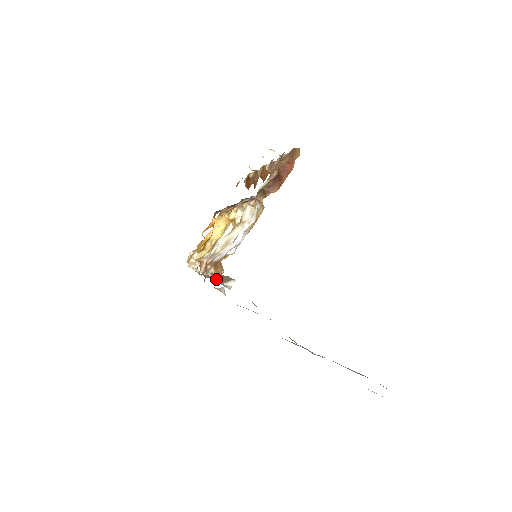
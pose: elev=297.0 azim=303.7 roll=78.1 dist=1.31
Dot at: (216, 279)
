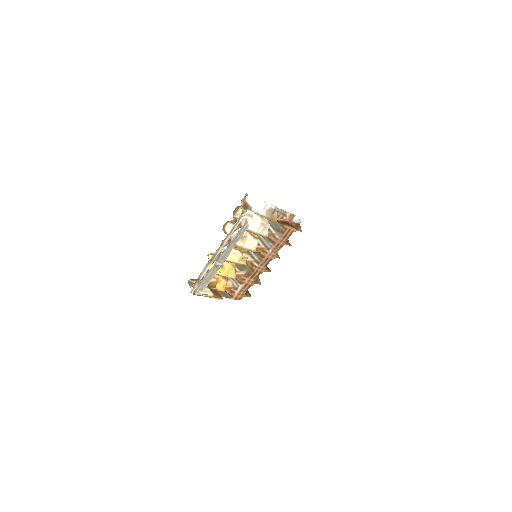
Dot at: (242, 207)
